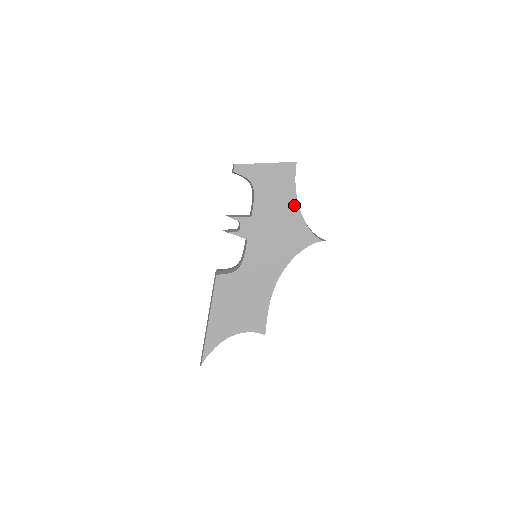
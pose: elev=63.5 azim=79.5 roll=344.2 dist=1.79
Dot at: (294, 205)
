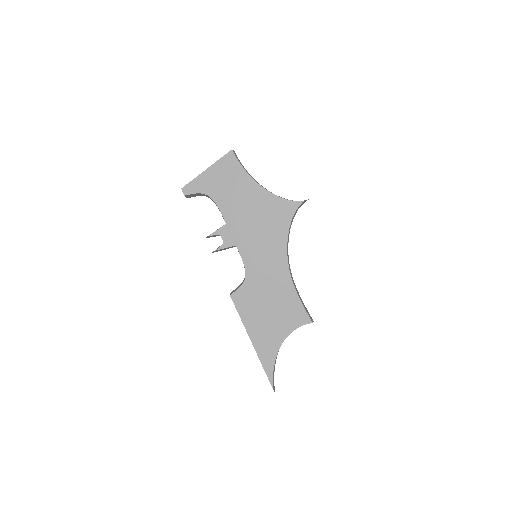
Dot at: (256, 187)
